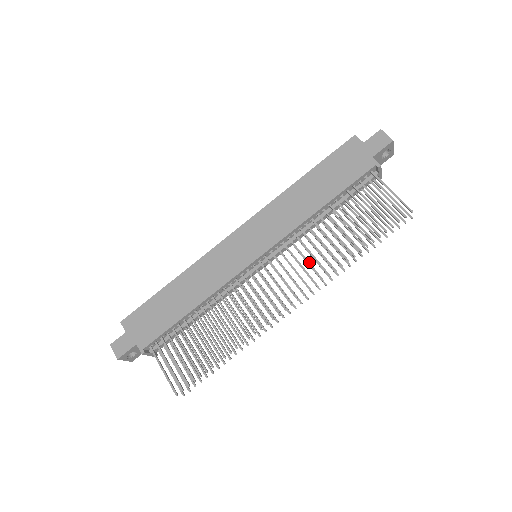
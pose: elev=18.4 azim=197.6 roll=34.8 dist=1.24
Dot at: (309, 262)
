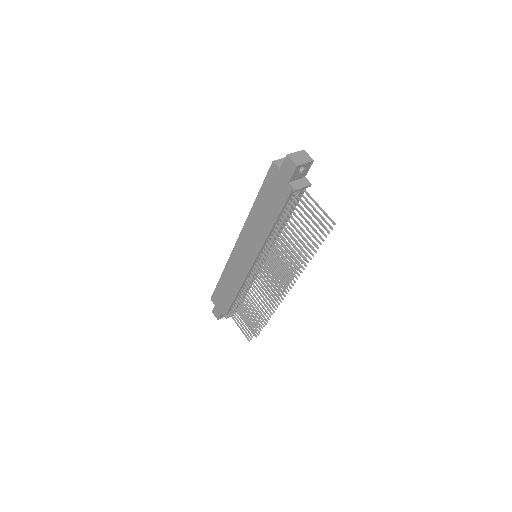
Dot at: (280, 266)
